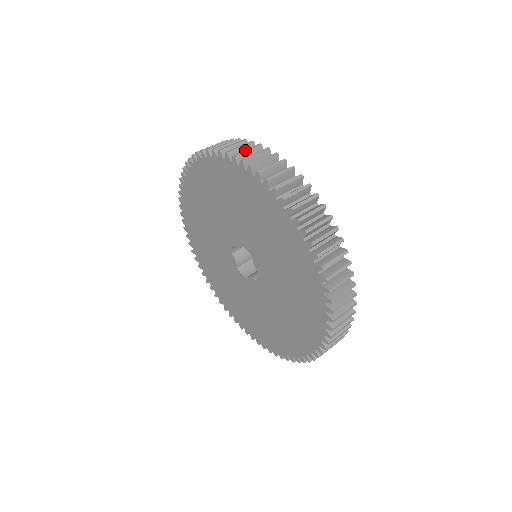
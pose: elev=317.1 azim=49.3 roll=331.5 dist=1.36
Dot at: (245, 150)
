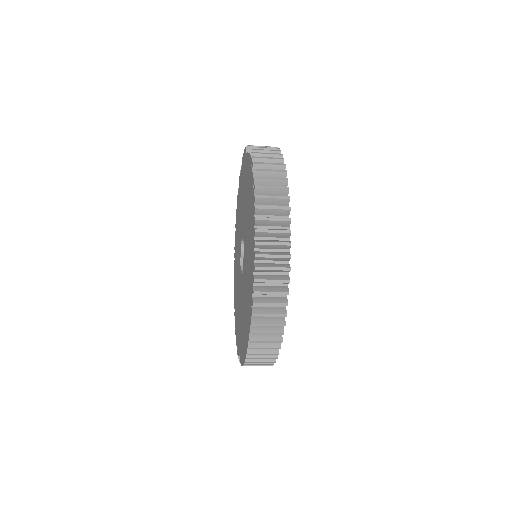
Dot at: (265, 157)
